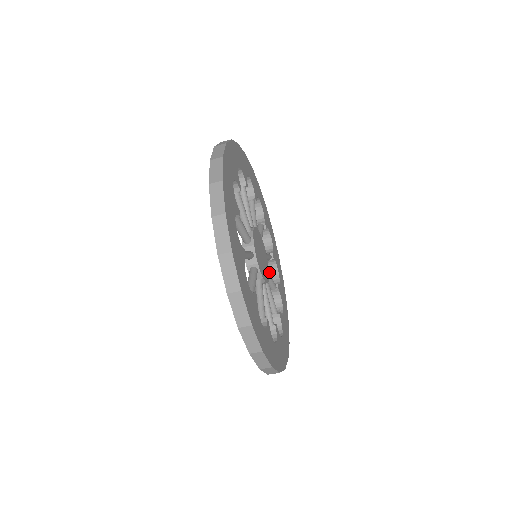
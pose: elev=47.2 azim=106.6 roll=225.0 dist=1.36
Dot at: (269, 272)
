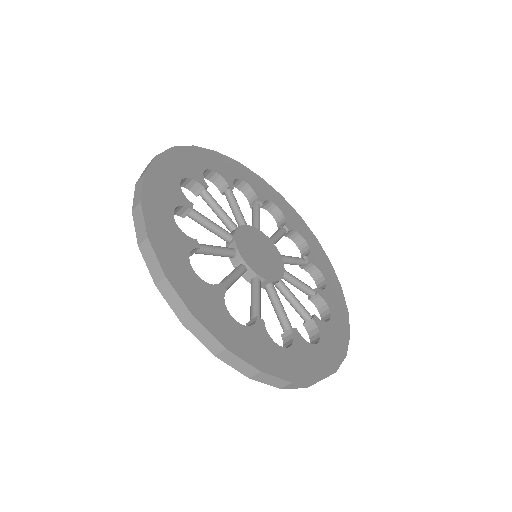
Dot at: (314, 280)
